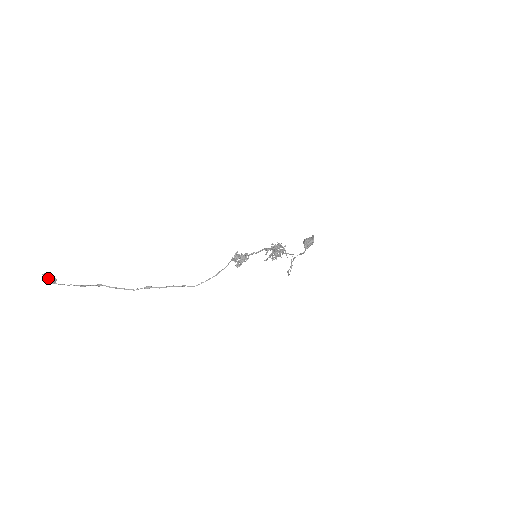
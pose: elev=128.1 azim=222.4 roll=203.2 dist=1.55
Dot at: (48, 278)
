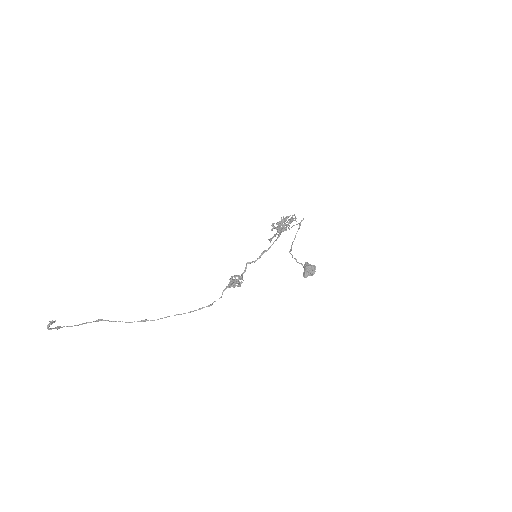
Dot at: (52, 323)
